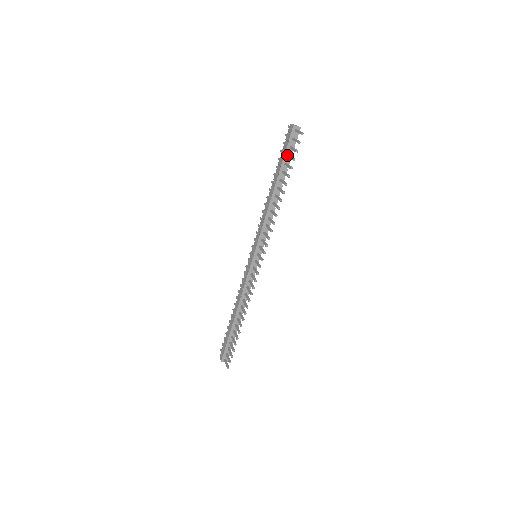
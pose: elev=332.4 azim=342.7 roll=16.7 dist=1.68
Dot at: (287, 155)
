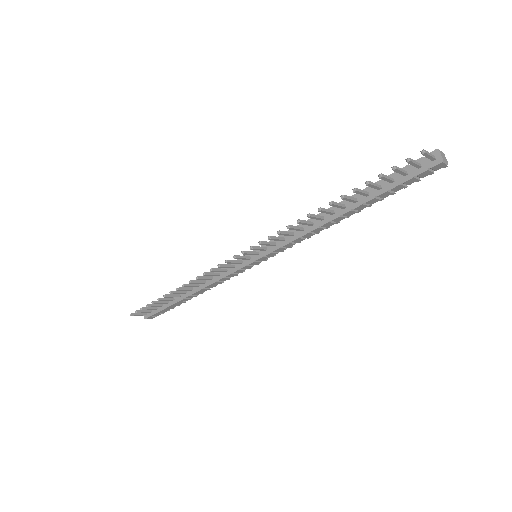
Dot at: (392, 178)
